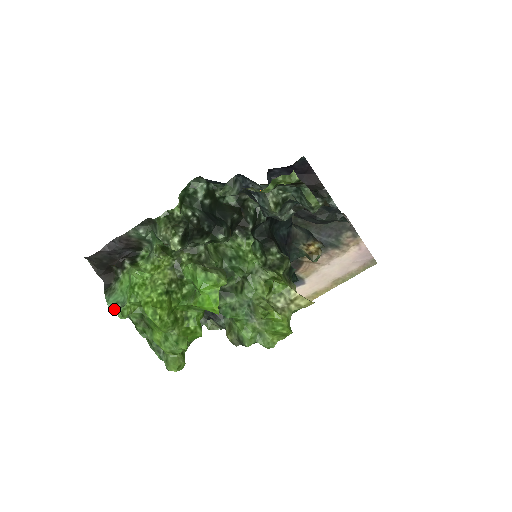
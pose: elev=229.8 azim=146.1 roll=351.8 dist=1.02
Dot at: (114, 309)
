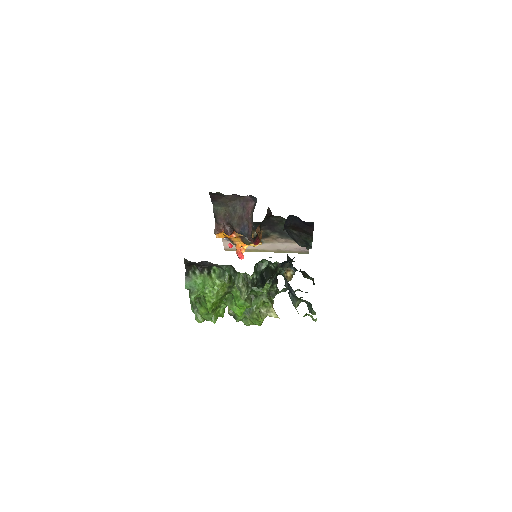
Dot at: (187, 288)
